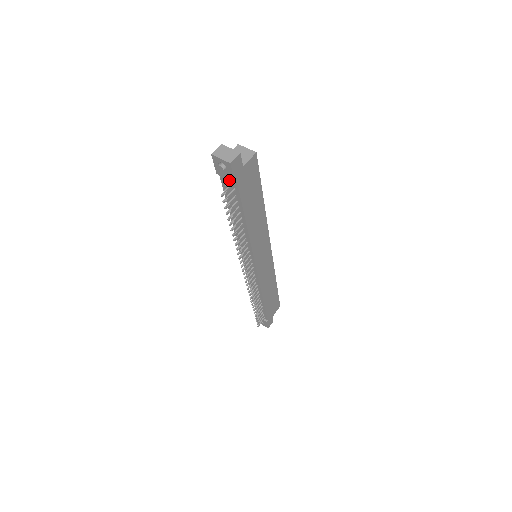
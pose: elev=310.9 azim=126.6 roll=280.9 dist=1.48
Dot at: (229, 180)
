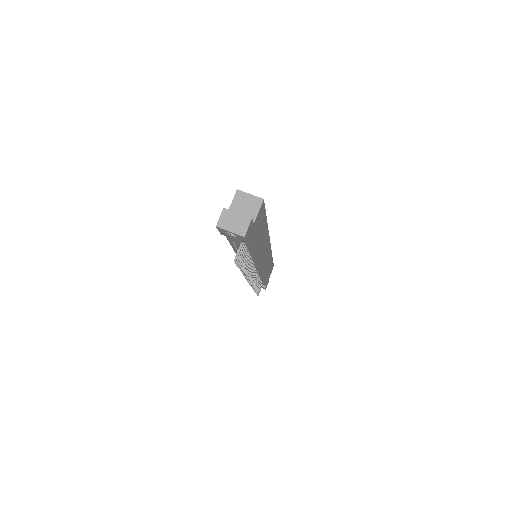
Dot at: occluded
